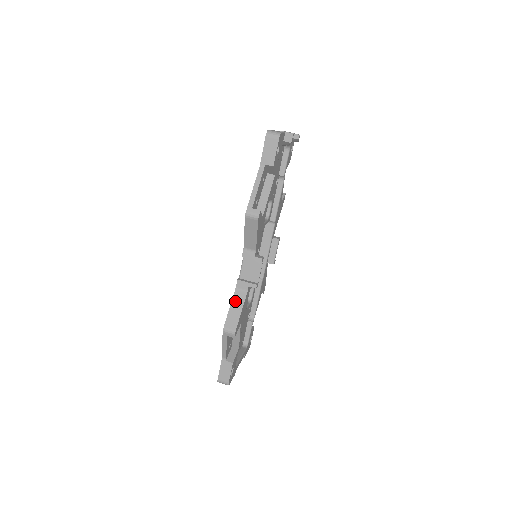
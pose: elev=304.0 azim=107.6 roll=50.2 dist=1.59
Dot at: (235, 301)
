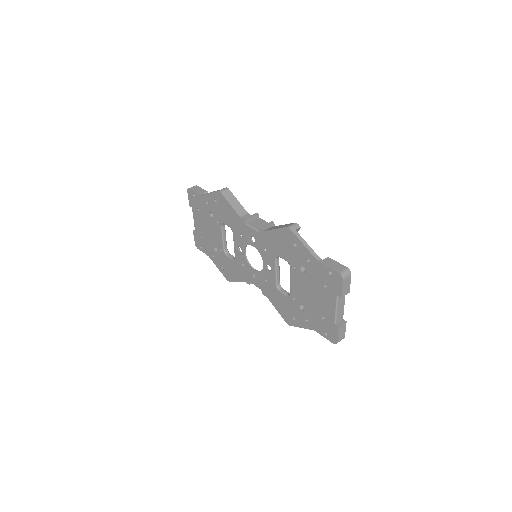
Dot at: (273, 228)
